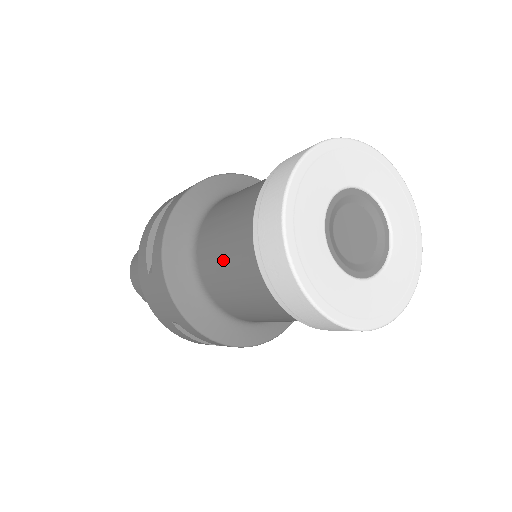
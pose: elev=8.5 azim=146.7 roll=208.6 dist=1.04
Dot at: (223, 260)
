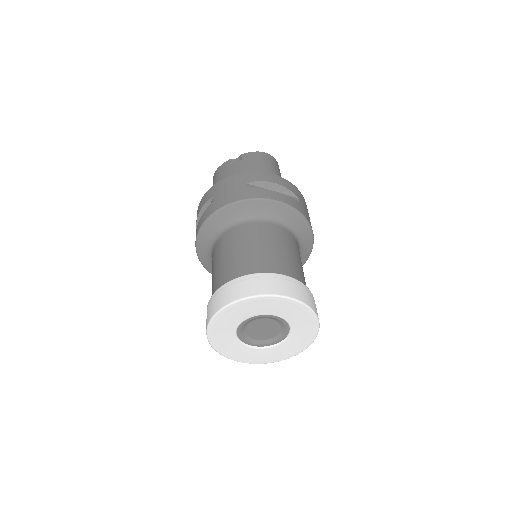
Dot at: occluded
